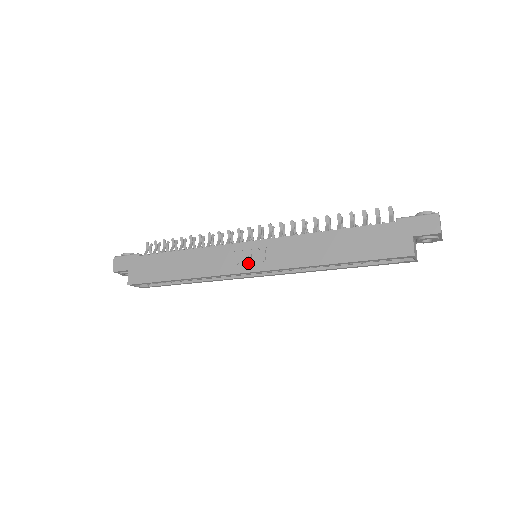
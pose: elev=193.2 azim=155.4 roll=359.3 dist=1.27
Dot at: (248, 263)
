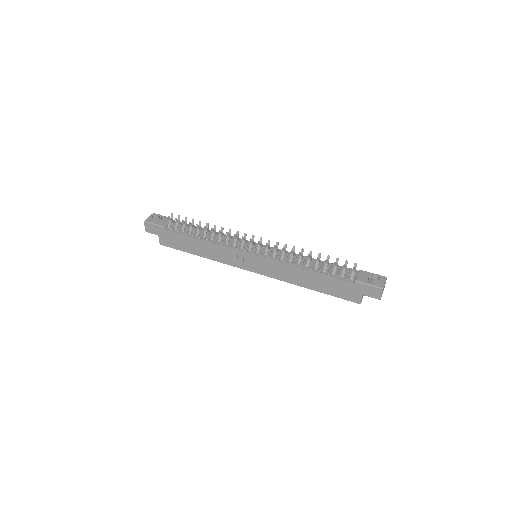
Dot at: (250, 266)
